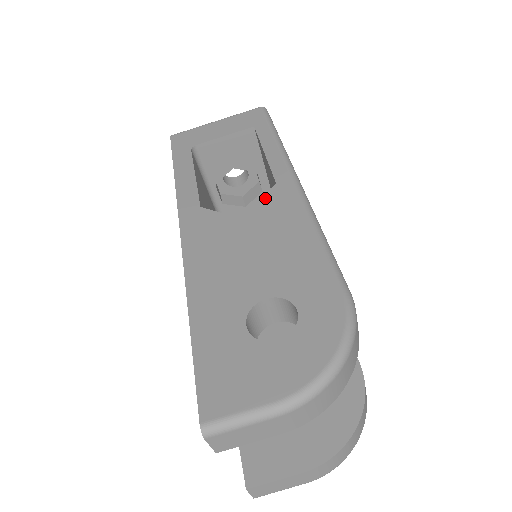
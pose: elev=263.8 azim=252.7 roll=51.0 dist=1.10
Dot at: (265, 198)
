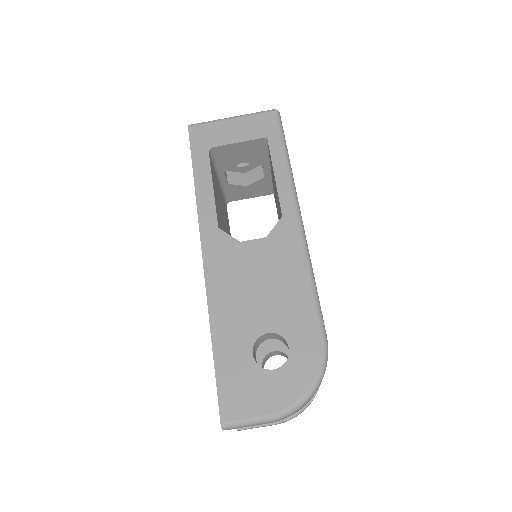
Dot at: (272, 232)
